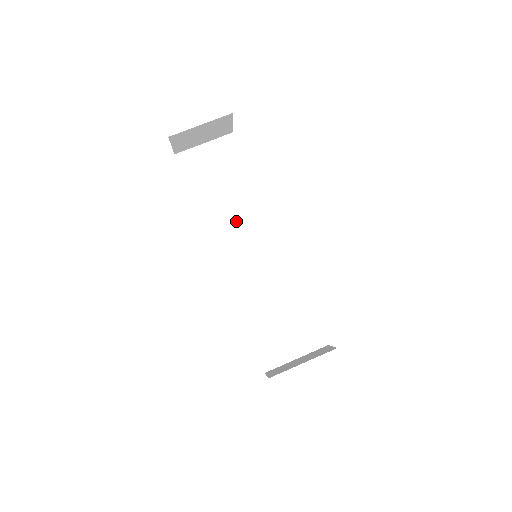
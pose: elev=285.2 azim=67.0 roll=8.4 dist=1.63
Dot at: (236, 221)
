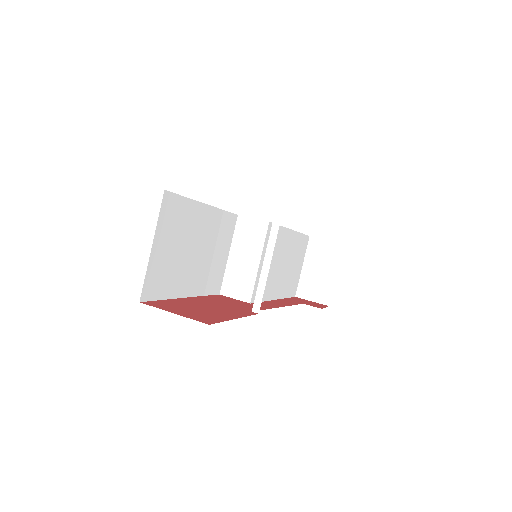
Dot at: (217, 254)
